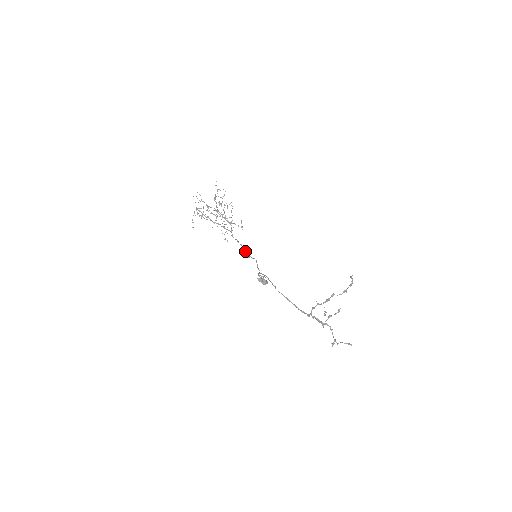
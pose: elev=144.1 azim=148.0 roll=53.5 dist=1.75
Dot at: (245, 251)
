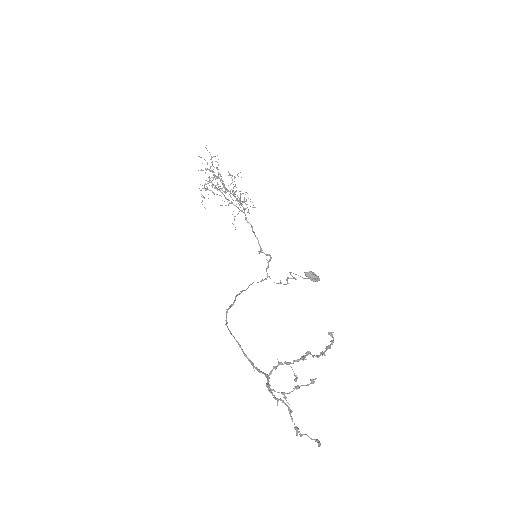
Dot at: (258, 243)
